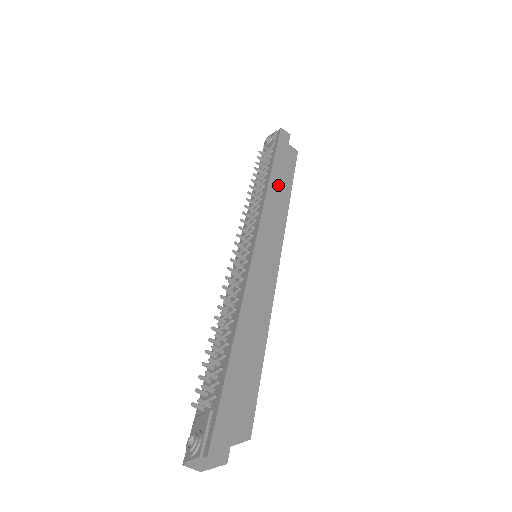
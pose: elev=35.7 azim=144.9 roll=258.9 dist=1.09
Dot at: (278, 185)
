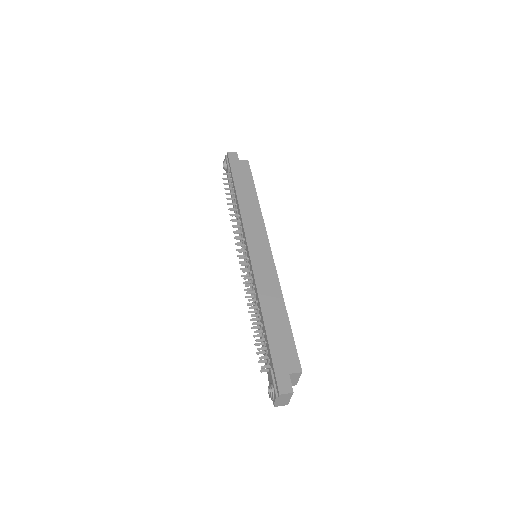
Dot at: (245, 198)
